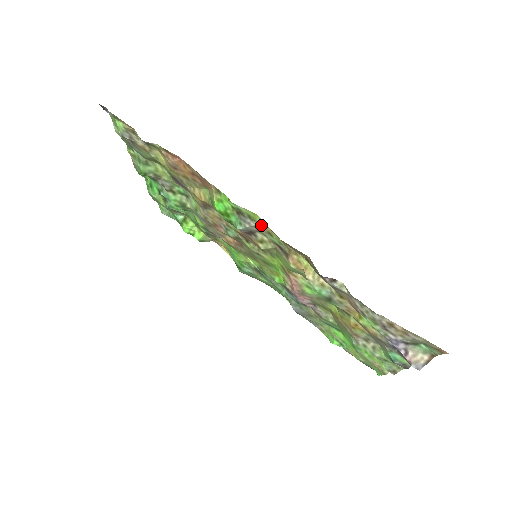
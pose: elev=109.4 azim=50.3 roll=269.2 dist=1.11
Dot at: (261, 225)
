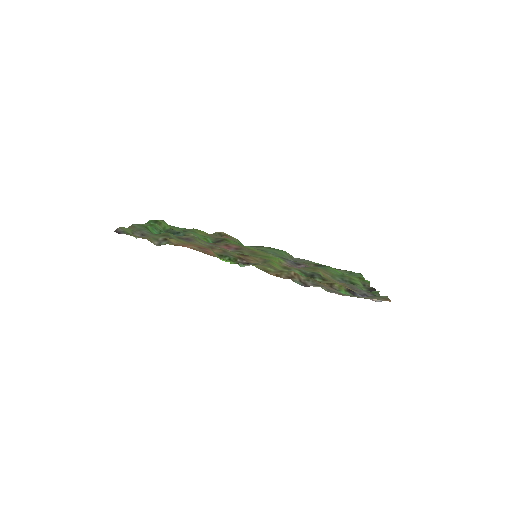
Dot at: (256, 265)
